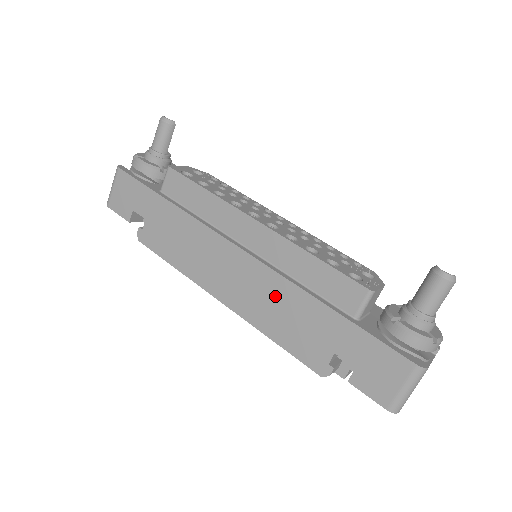
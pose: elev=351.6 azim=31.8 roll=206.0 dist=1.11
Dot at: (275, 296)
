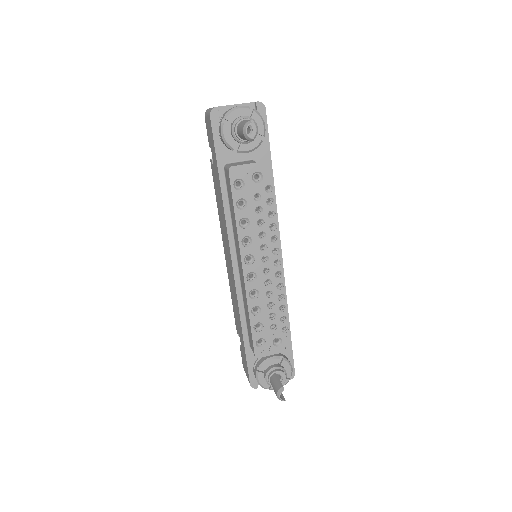
Dot at: (234, 294)
